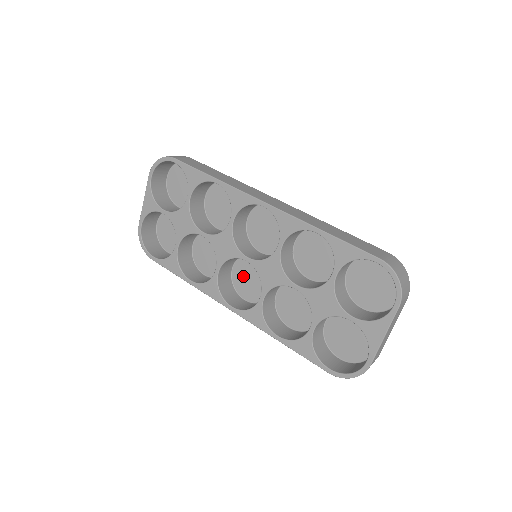
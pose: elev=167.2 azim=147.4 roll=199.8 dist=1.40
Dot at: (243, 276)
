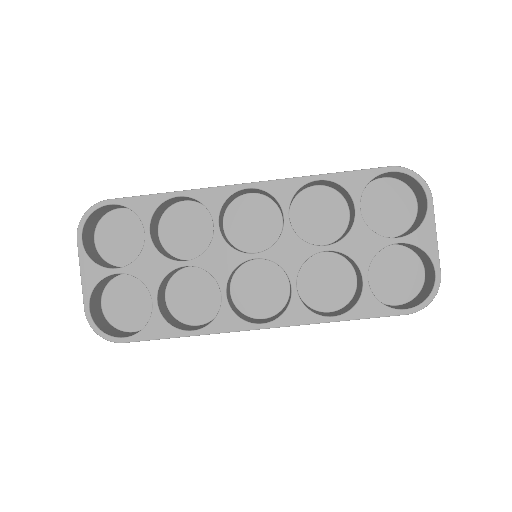
Dot at: (248, 293)
